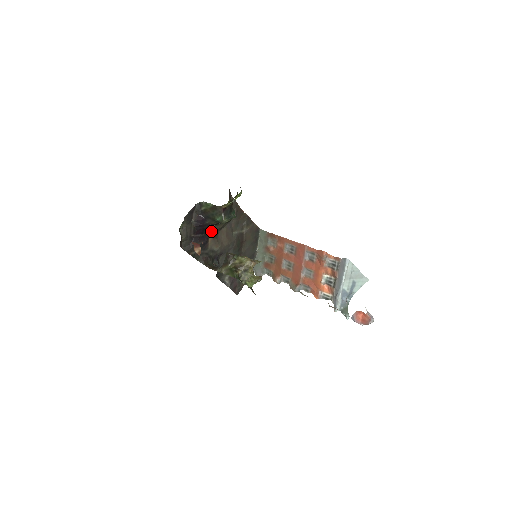
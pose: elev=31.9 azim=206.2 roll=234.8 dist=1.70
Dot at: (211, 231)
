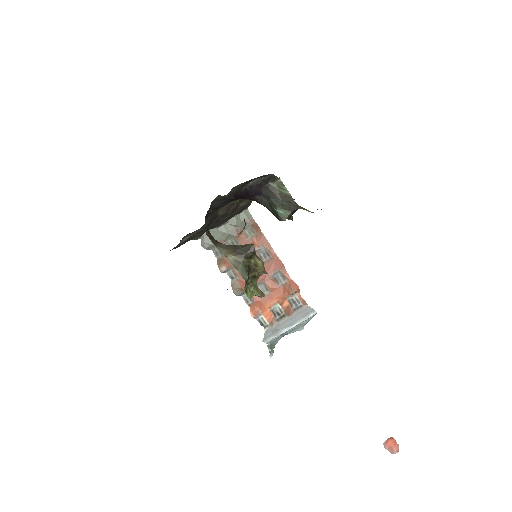
Dot at: occluded
